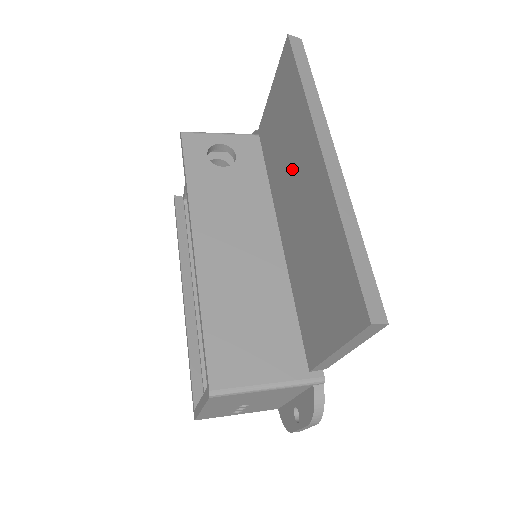
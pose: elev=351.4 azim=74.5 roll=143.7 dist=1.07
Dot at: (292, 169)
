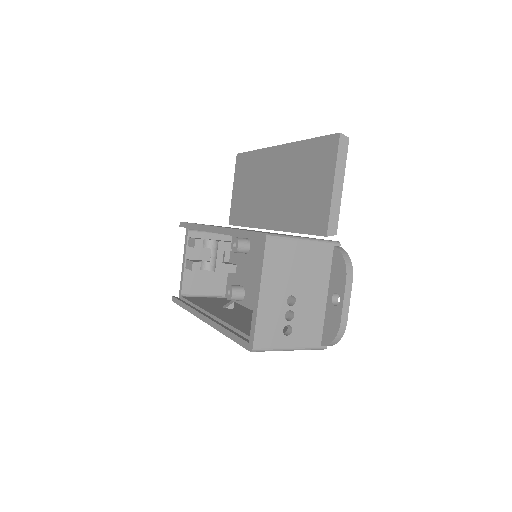
Dot at: (263, 186)
